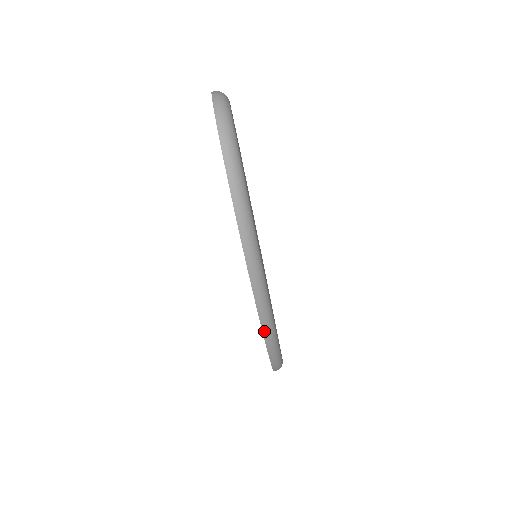
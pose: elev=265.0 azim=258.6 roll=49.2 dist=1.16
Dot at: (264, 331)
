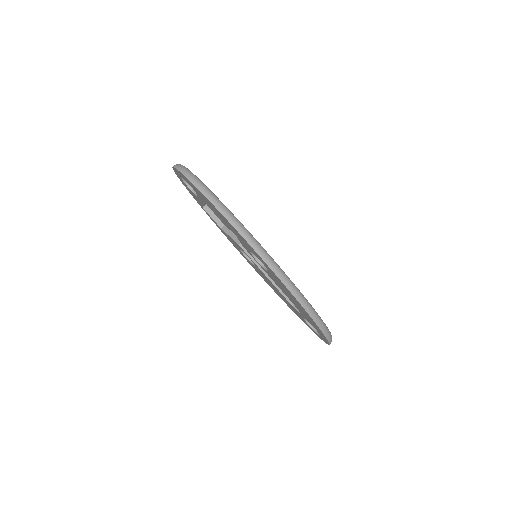
Dot at: (270, 267)
